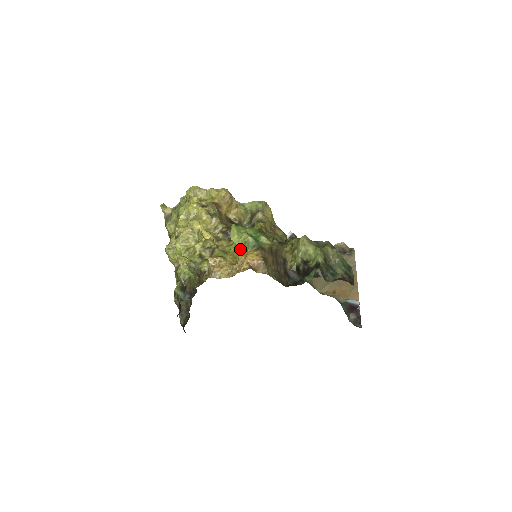
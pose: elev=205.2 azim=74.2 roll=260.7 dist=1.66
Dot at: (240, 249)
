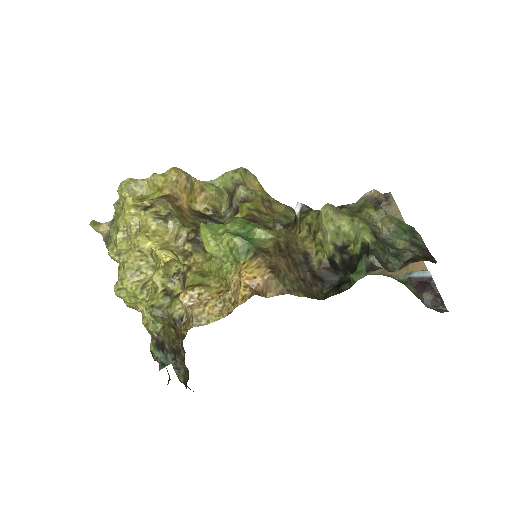
Dot at: (226, 263)
